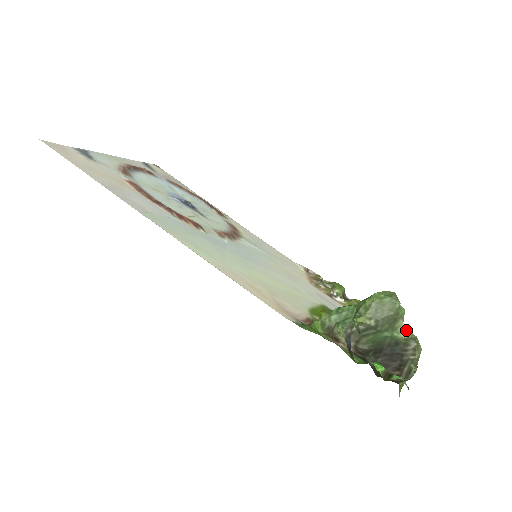
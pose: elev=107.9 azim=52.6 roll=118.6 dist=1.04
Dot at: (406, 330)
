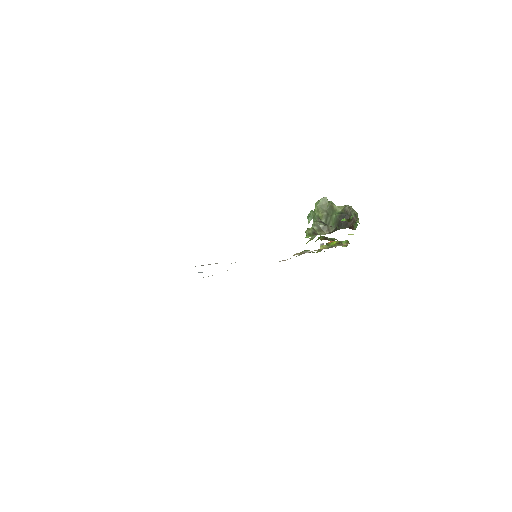
Dot at: (340, 207)
